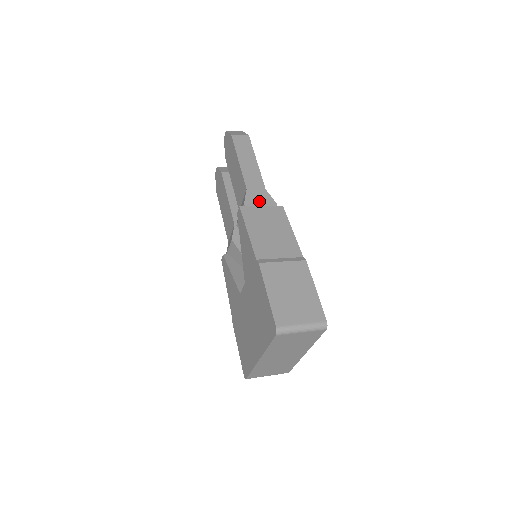
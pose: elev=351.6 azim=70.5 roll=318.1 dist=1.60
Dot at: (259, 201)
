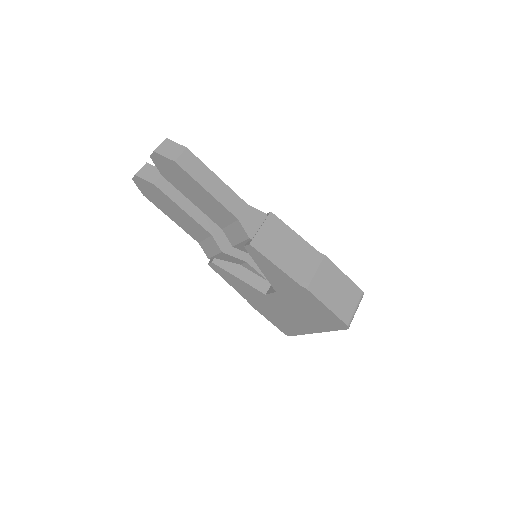
Dot at: (255, 224)
